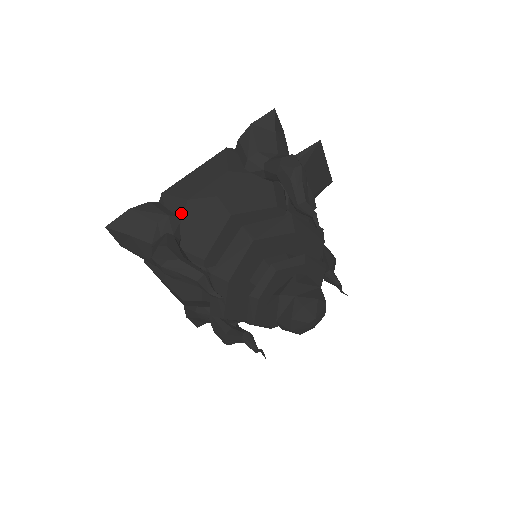
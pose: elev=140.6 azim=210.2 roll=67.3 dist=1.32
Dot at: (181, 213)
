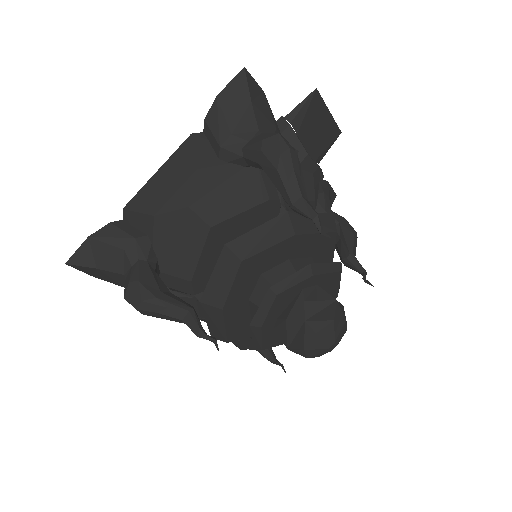
Dot at: (150, 232)
